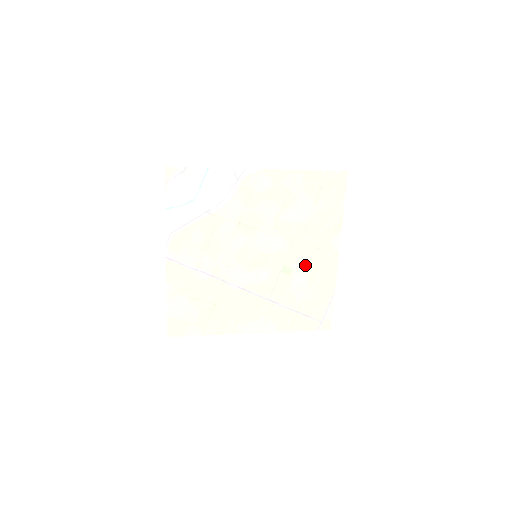
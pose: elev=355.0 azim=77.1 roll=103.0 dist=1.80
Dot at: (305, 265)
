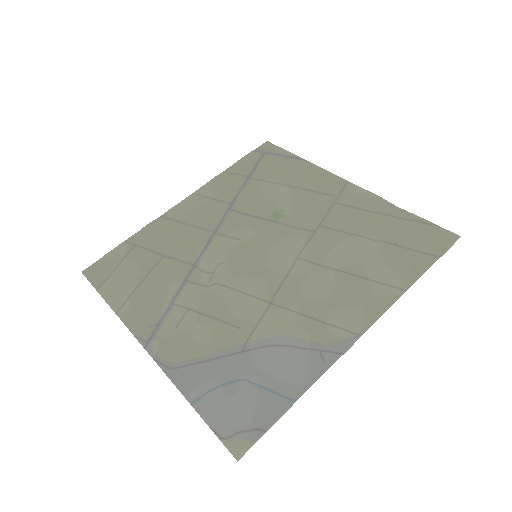
Dot at: (302, 202)
